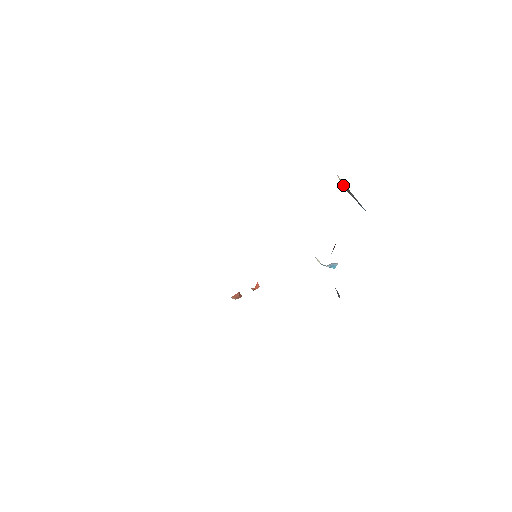
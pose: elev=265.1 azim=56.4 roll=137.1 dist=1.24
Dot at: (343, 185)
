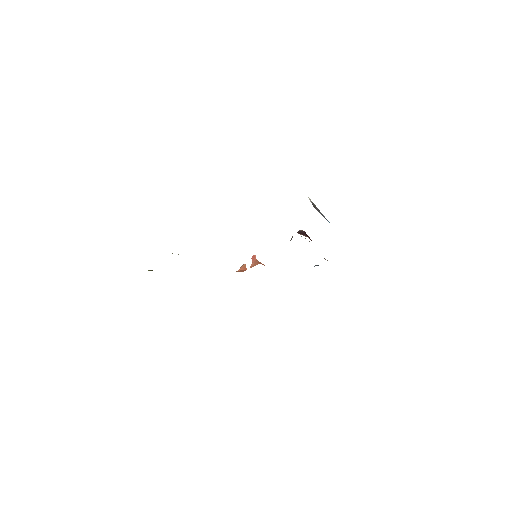
Dot at: (313, 205)
